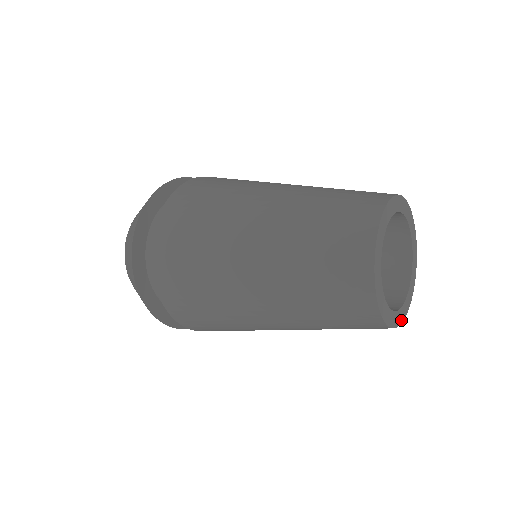
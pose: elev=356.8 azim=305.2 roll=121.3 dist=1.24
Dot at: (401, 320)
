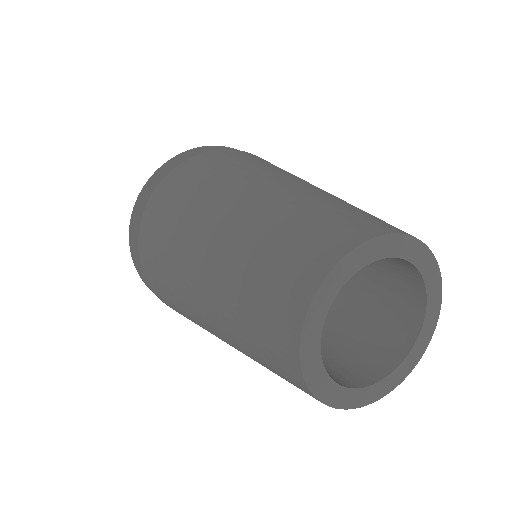
Dot at: (419, 355)
